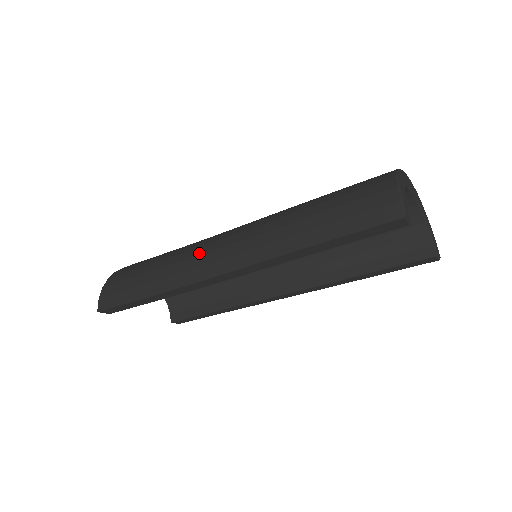
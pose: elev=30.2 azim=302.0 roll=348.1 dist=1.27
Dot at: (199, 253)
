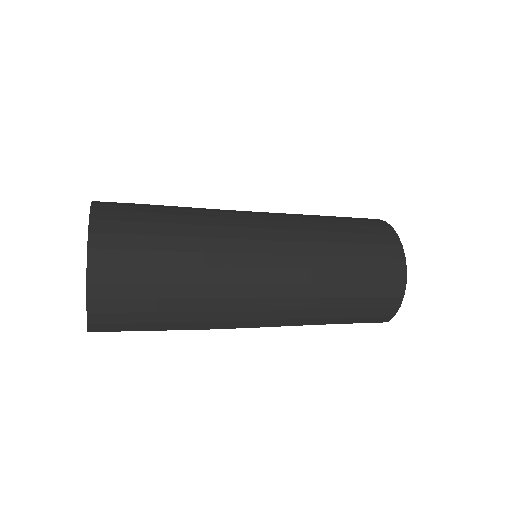
Dot at: (235, 309)
